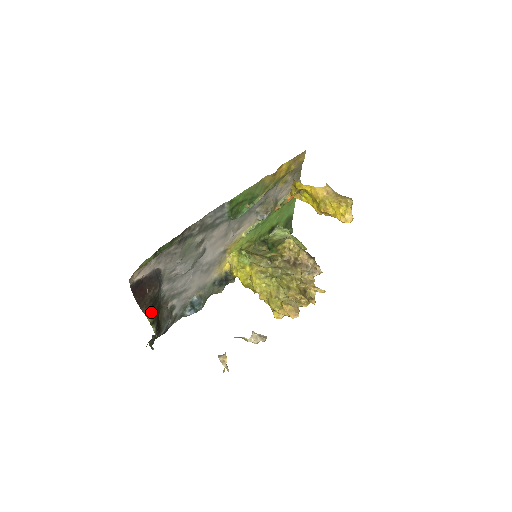
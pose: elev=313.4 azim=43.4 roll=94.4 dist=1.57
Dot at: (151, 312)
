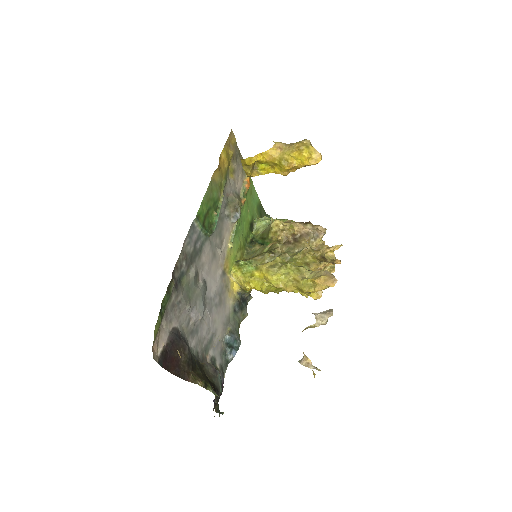
Dot at: (196, 376)
